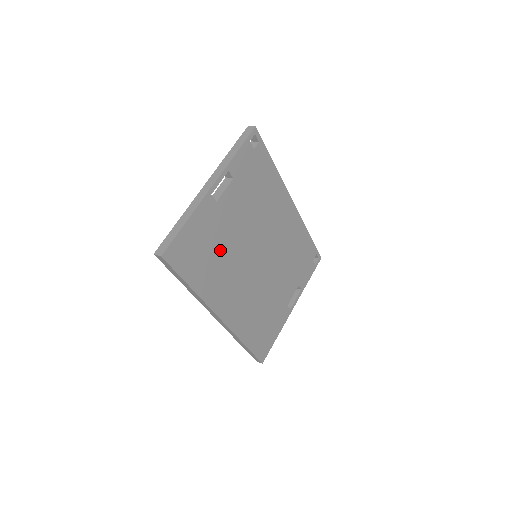
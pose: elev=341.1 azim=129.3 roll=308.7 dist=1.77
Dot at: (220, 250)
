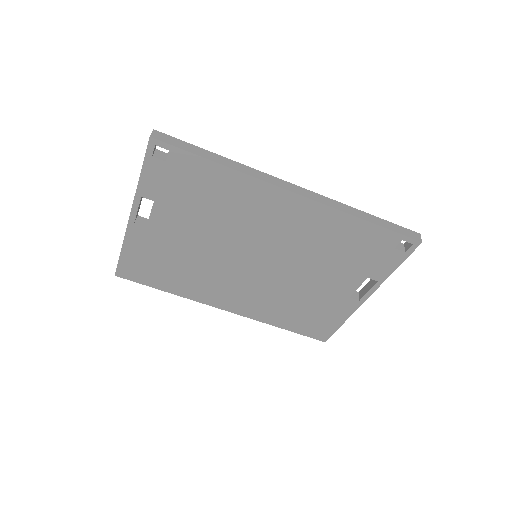
Dot at: (184, 262)
